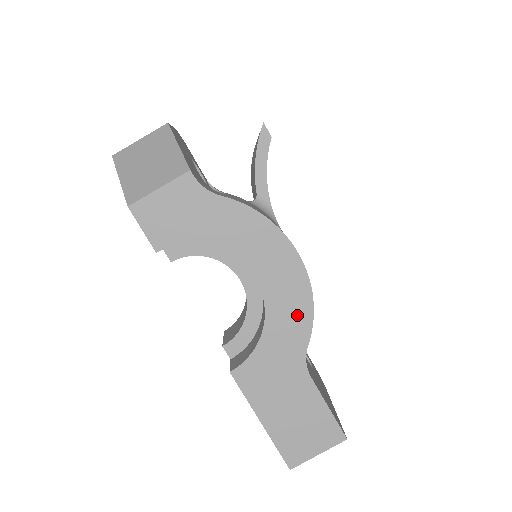
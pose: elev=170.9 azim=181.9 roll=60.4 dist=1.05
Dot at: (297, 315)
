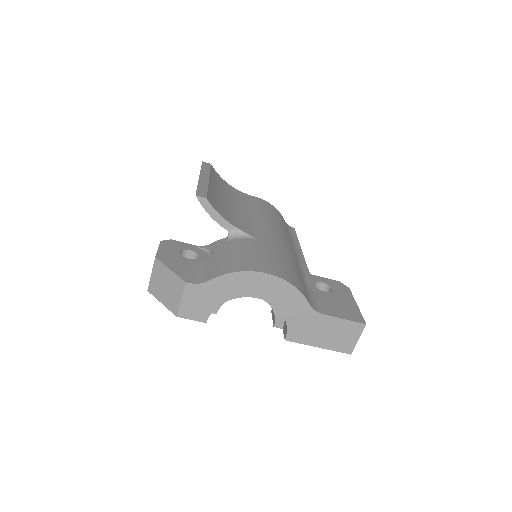
Dot at: (292, 297)
